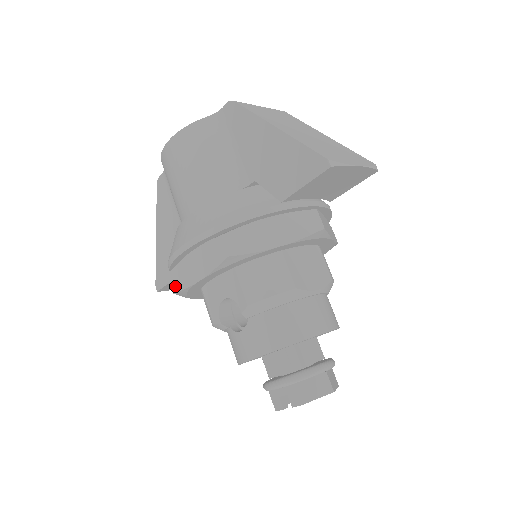
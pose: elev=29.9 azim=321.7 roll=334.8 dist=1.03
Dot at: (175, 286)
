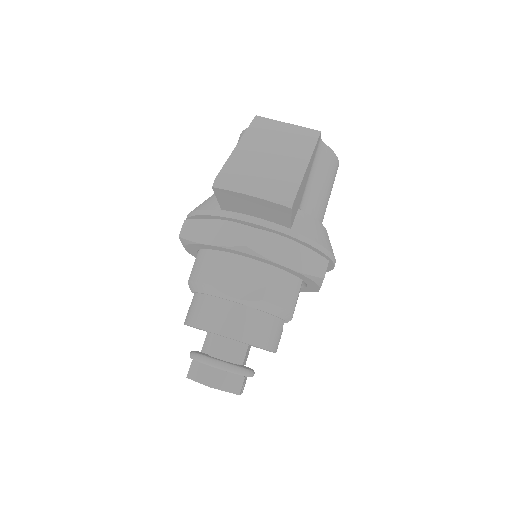
Dot at: occluded
